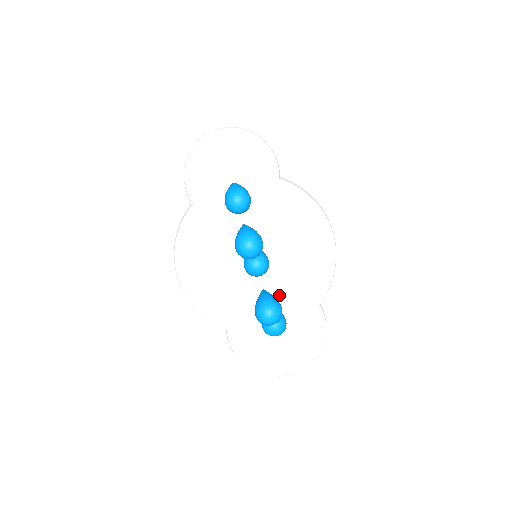
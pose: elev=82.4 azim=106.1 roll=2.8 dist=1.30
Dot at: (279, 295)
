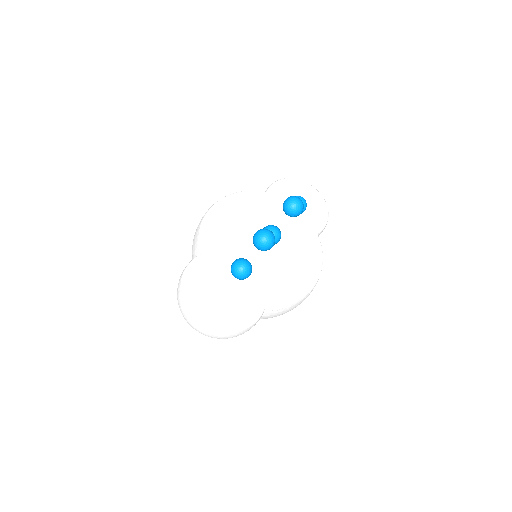
Dot at: (252, 274)
